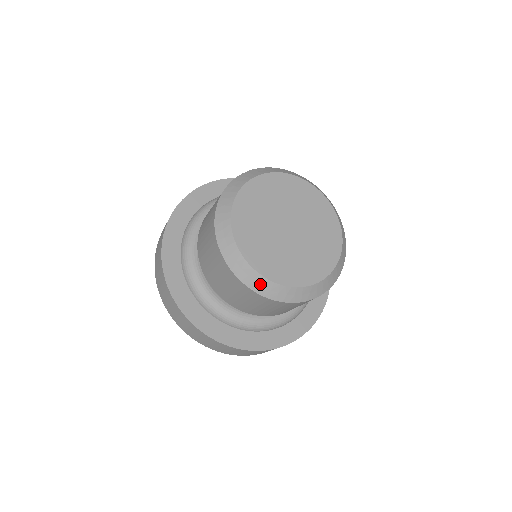
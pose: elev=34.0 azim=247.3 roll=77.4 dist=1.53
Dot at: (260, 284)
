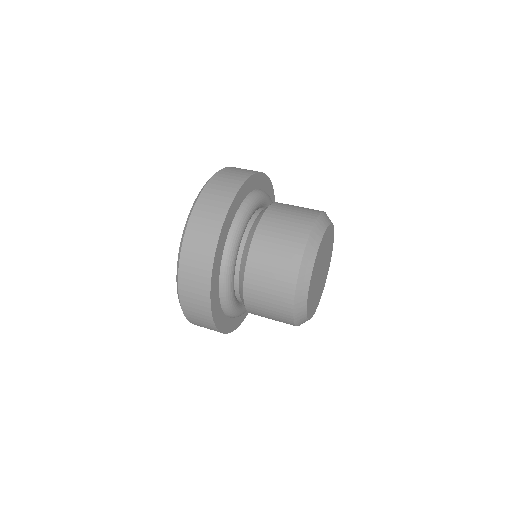
Dot at: (301, 314)
